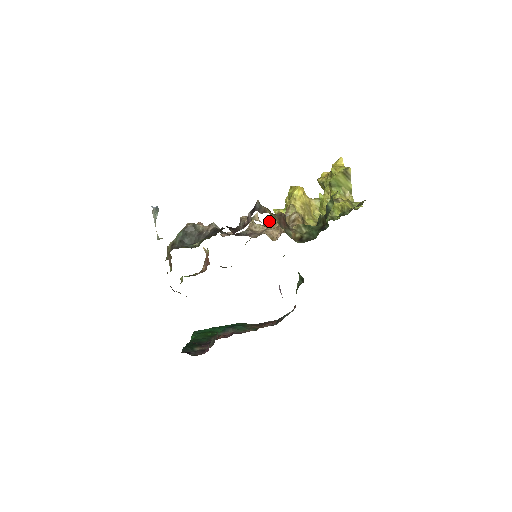
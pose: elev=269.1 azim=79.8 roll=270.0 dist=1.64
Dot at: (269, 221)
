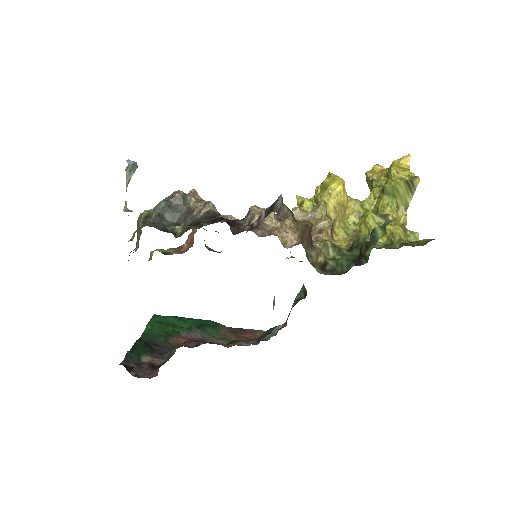
Dot at: occluded
